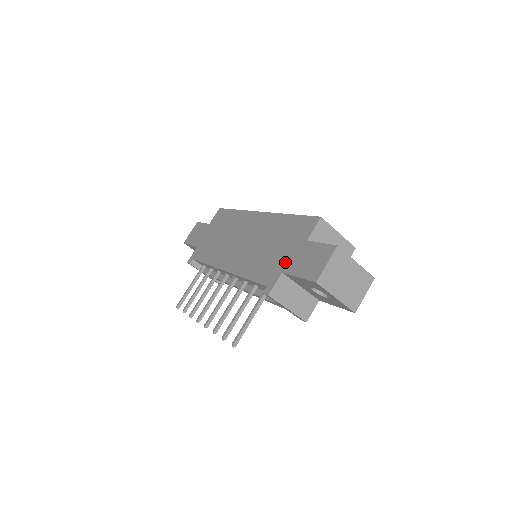
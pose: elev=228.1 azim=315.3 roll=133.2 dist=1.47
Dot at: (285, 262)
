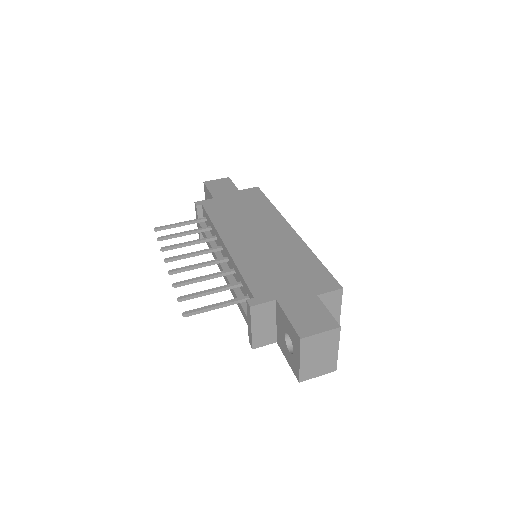
Dot at: (285, 294)
